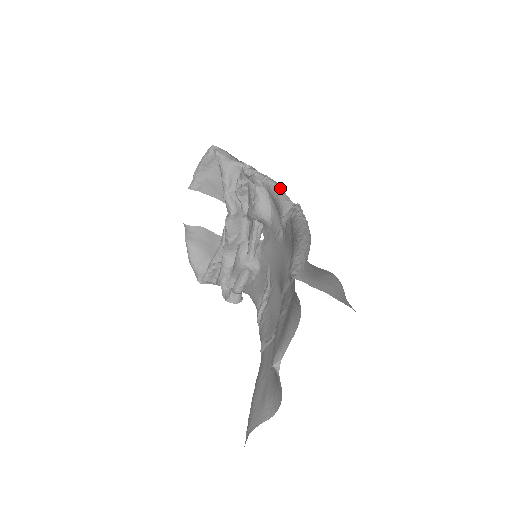
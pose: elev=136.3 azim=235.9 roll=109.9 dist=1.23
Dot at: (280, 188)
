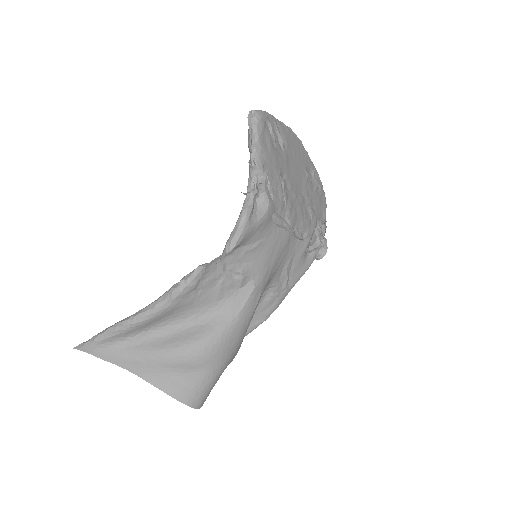
Dot at: (238, 222)
